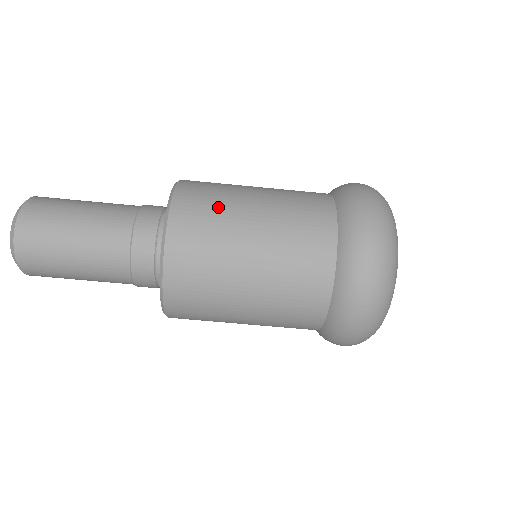
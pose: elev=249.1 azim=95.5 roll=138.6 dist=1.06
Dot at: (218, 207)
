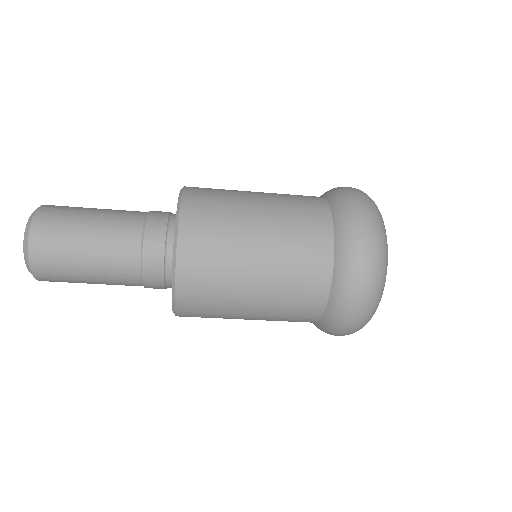
Dot at: (221, 265)
